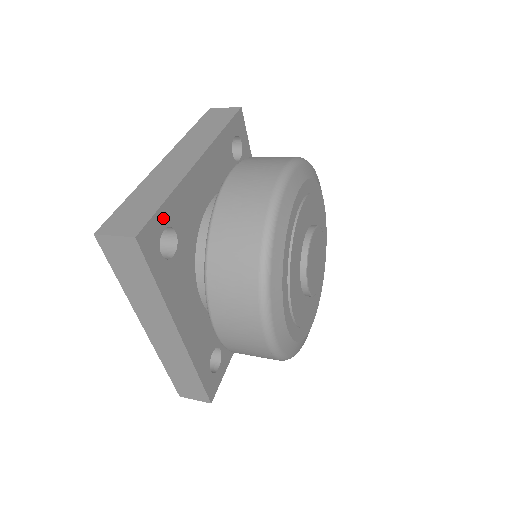
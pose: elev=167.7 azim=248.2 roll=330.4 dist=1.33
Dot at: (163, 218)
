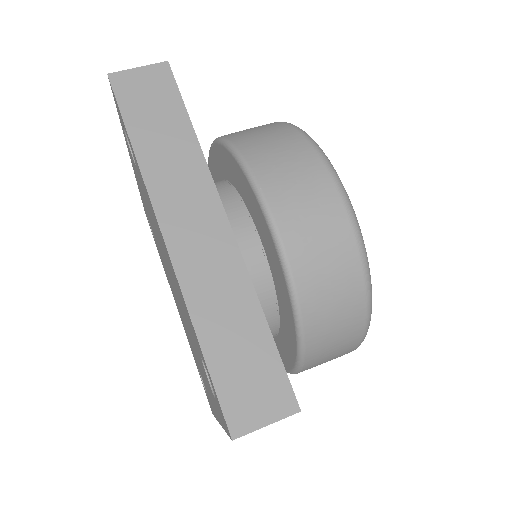
Dot at: occluded
